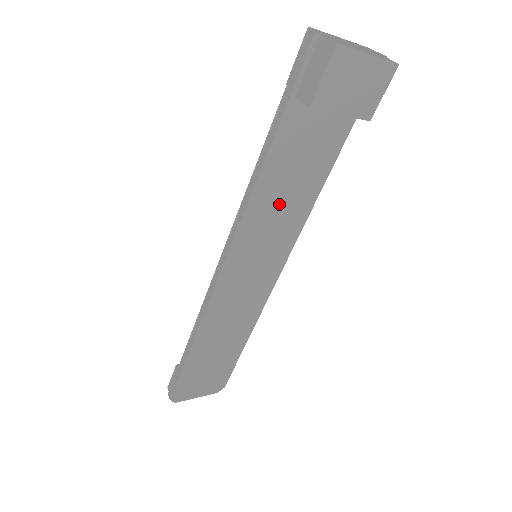
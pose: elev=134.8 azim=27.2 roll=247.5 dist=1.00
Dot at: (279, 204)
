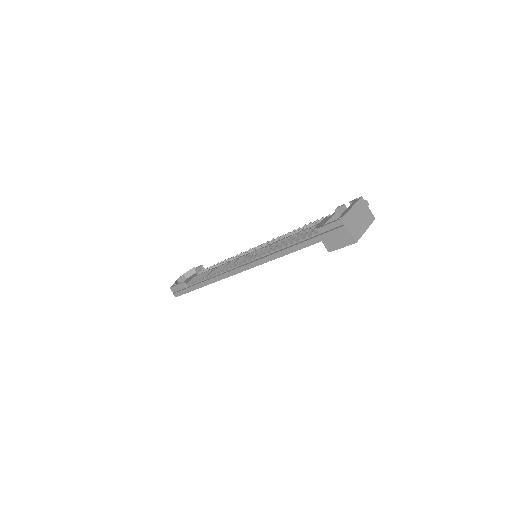
Dot at: occluded
